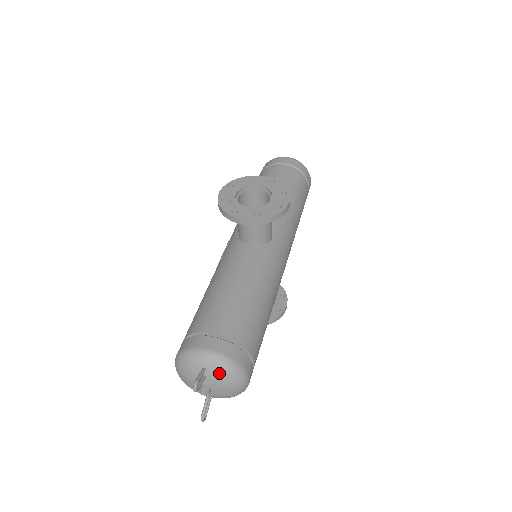
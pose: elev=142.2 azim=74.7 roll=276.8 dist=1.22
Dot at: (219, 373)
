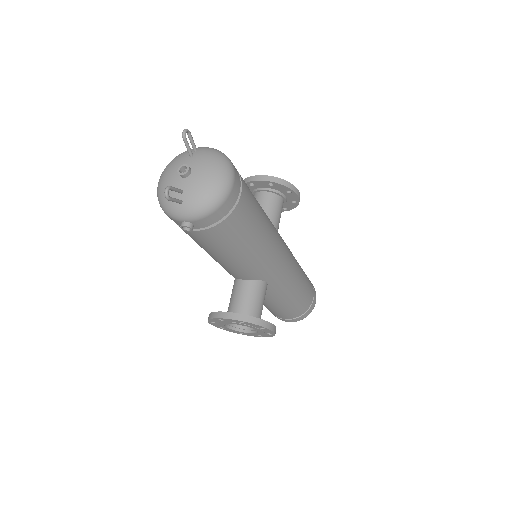
Dot at: (209, 153)
